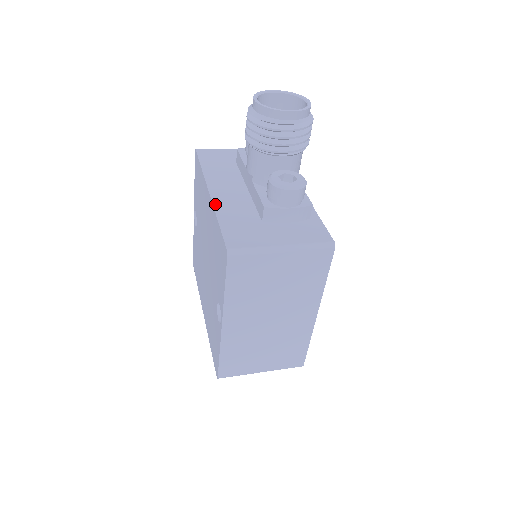
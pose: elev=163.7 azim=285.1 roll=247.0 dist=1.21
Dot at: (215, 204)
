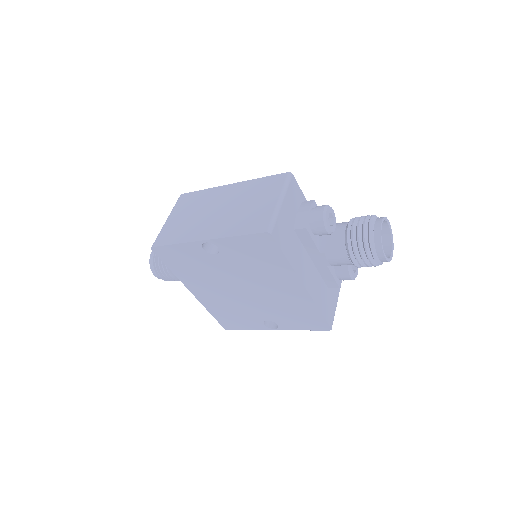
Dot at: (313, 297)
